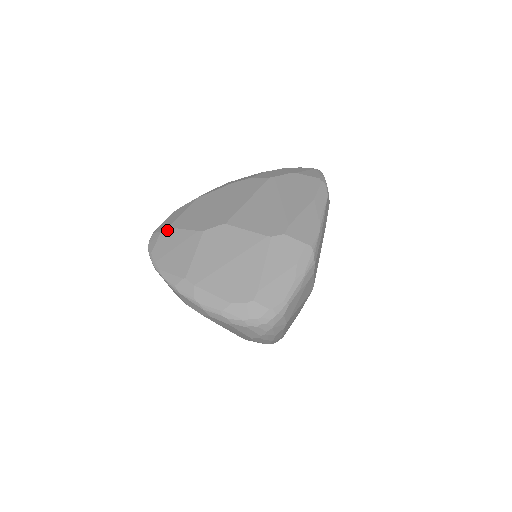
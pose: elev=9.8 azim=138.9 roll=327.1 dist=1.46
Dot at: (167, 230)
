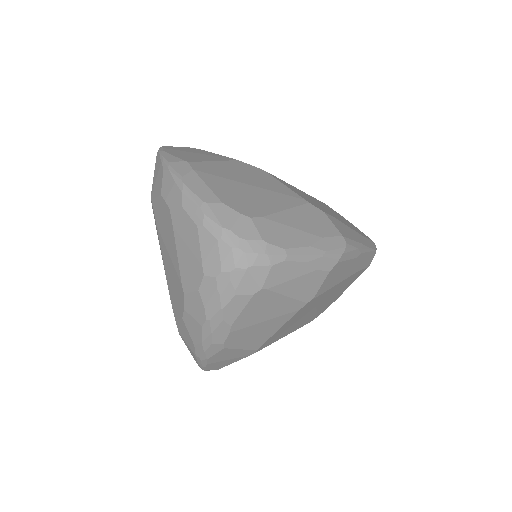
Dot at: occluded
